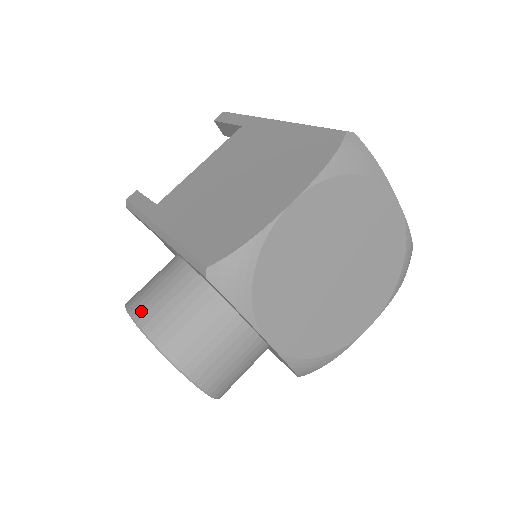
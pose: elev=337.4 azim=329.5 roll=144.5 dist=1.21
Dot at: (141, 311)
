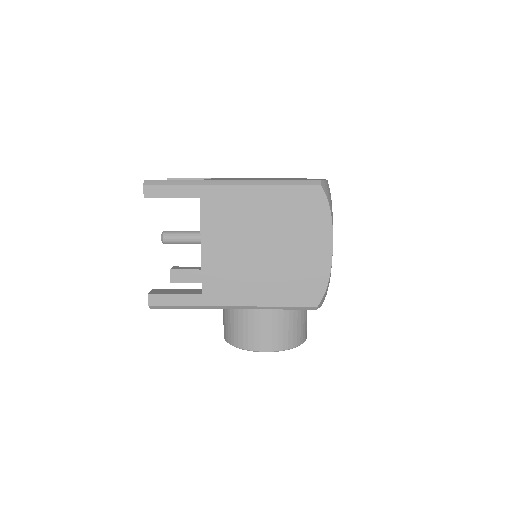
Dot at: (273, 345)
